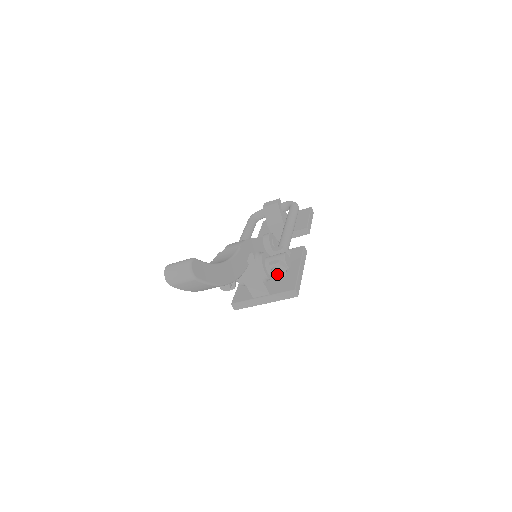
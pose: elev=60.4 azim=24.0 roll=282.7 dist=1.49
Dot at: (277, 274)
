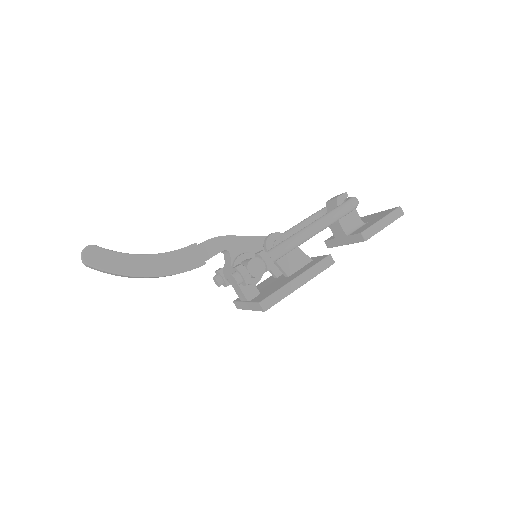
Dot at: (234, 280)
